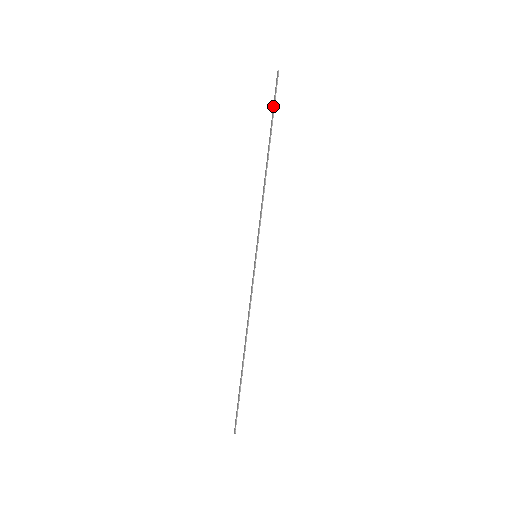
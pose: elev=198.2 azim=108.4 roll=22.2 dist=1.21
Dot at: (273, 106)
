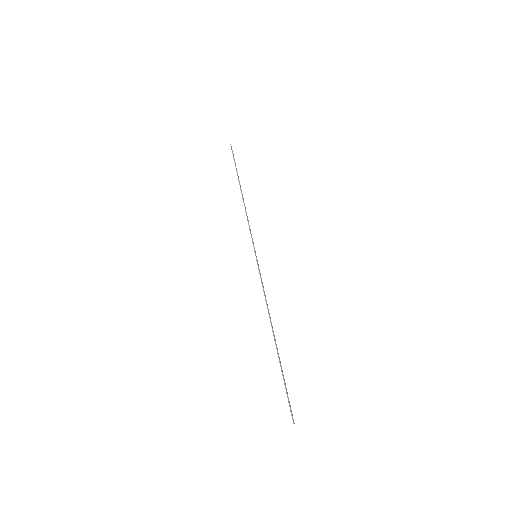
Dot at: occluded
